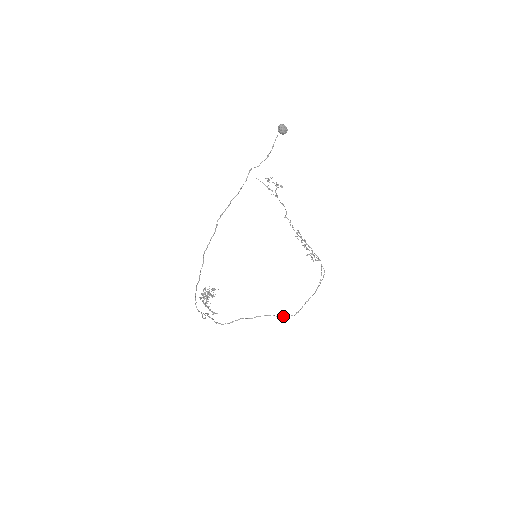
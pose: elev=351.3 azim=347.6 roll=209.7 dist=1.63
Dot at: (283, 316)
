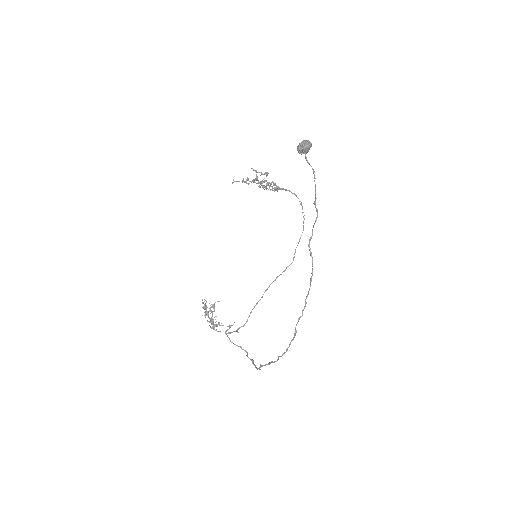
Dot at: (284, 271)
